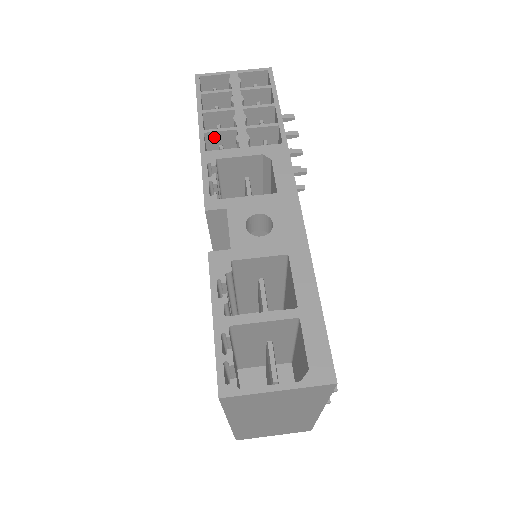
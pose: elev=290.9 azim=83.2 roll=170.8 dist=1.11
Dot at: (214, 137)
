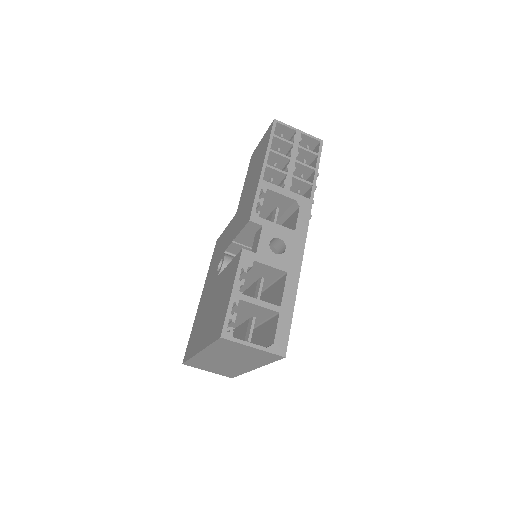
Dot at: (270, 171)
